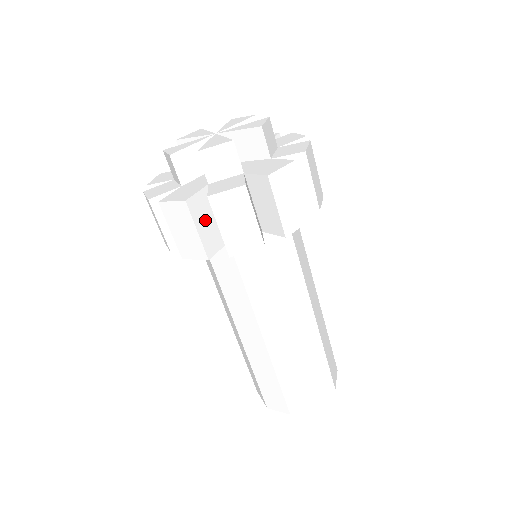
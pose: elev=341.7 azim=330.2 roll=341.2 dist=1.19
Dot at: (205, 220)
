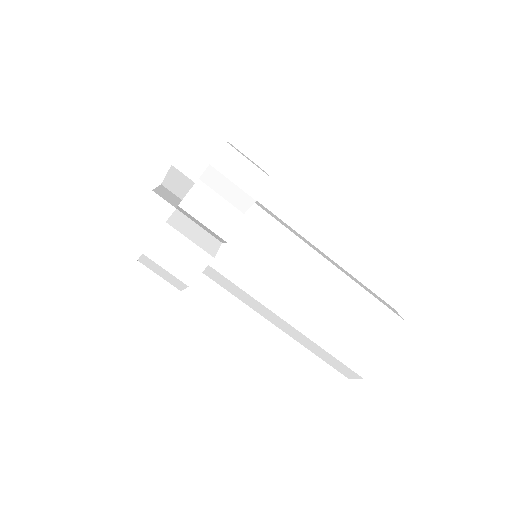
Dot at: occluded
